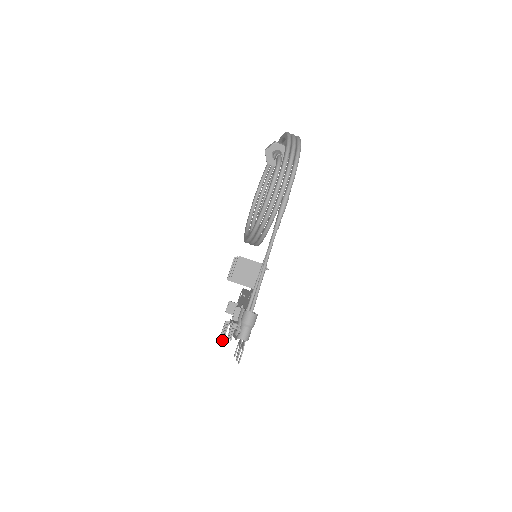
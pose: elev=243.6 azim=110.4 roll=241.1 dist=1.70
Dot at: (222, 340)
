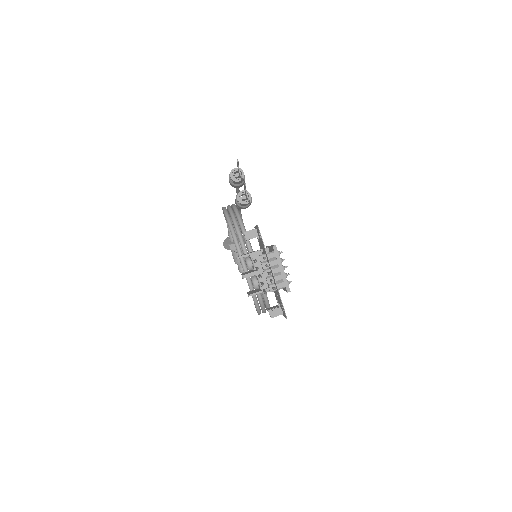
Dot at: (254, 261)
